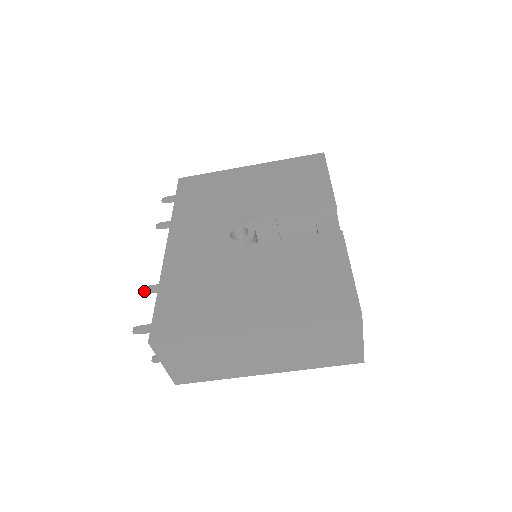
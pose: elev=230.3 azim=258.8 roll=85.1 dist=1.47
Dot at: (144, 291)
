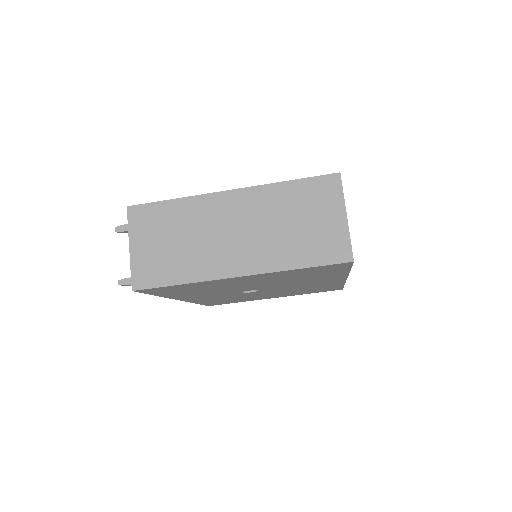
Dot at: occluded
